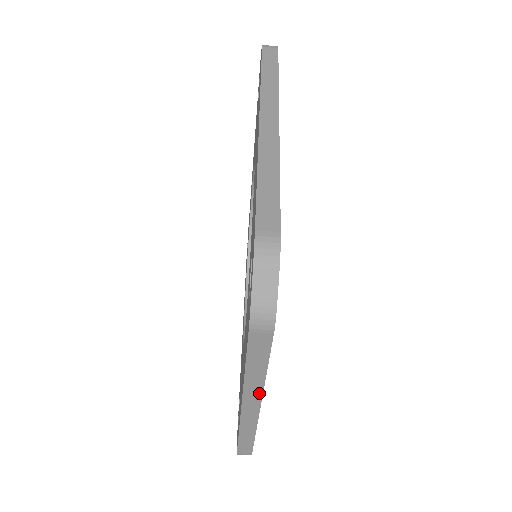
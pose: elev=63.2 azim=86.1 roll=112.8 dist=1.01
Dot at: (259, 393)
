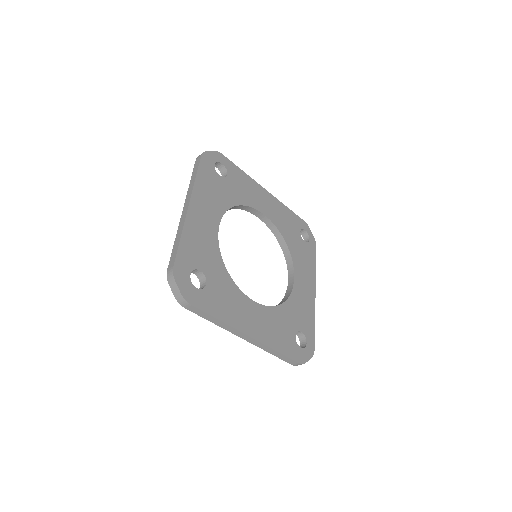
Dot at: (234, 329)
